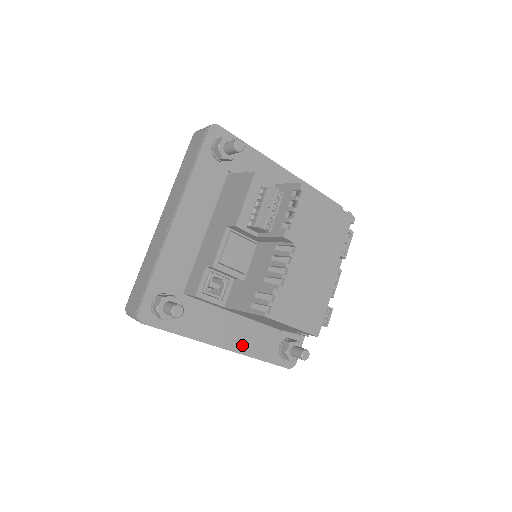
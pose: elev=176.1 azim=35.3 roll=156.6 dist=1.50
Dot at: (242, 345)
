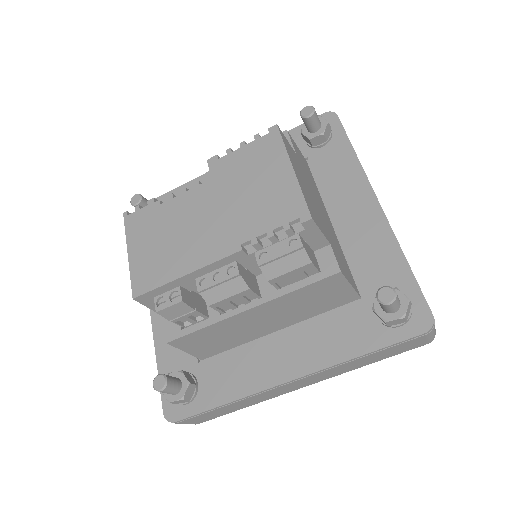
Dot at: (161, 320)
